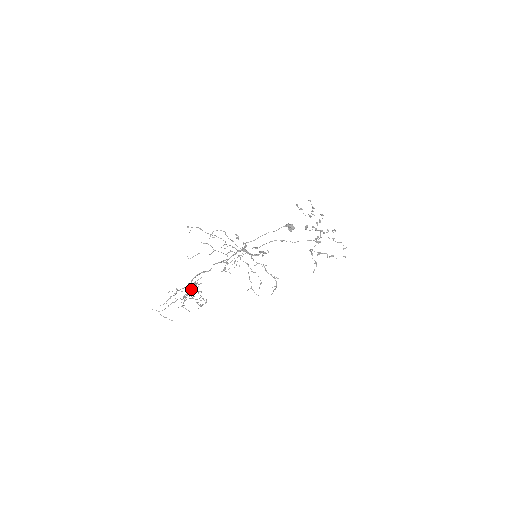
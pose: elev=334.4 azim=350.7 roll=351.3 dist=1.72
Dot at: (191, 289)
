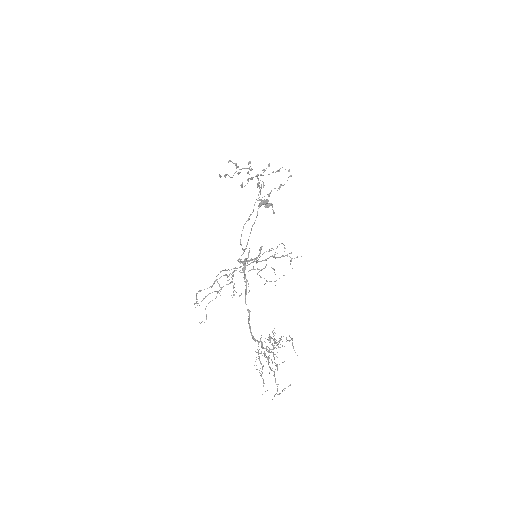
Dot at: (262, 345)
